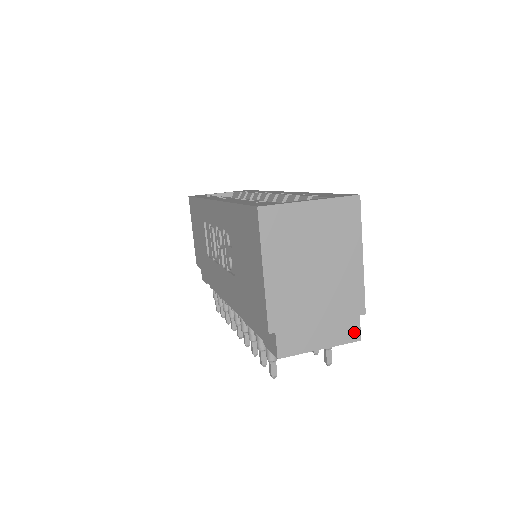
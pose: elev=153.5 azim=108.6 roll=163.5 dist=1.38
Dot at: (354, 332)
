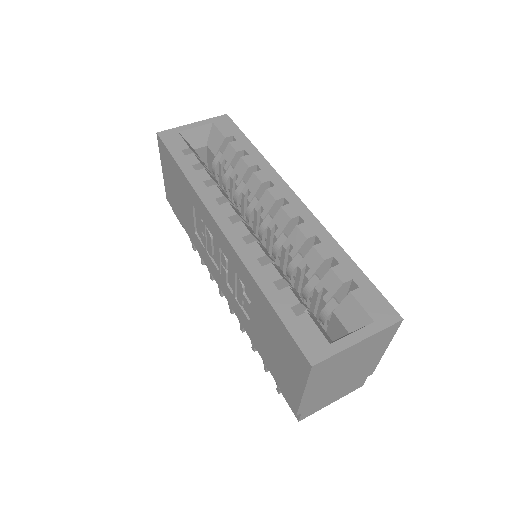
Dot at: (359, 385)
